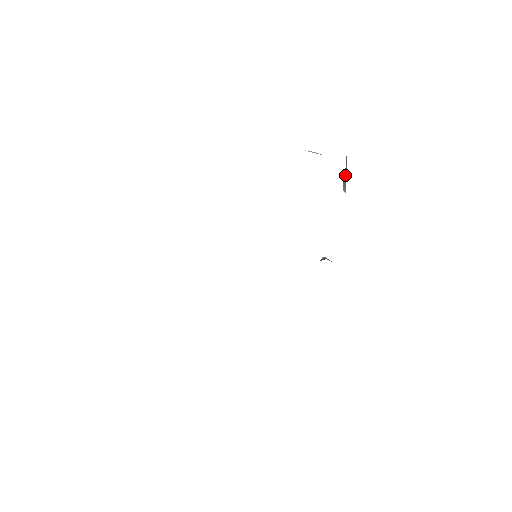
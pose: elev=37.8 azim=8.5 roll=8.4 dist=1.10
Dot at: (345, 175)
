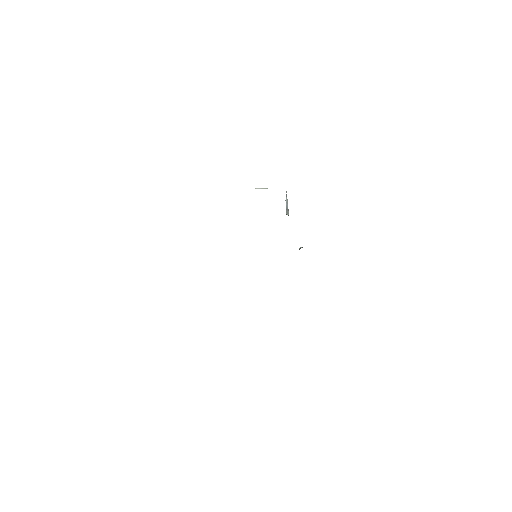
Dot at: (287, 202)
